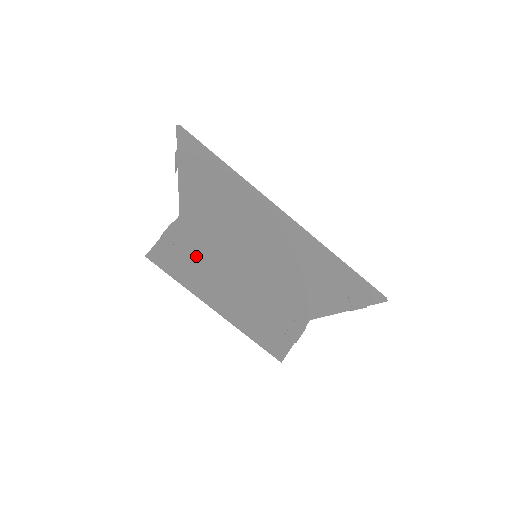
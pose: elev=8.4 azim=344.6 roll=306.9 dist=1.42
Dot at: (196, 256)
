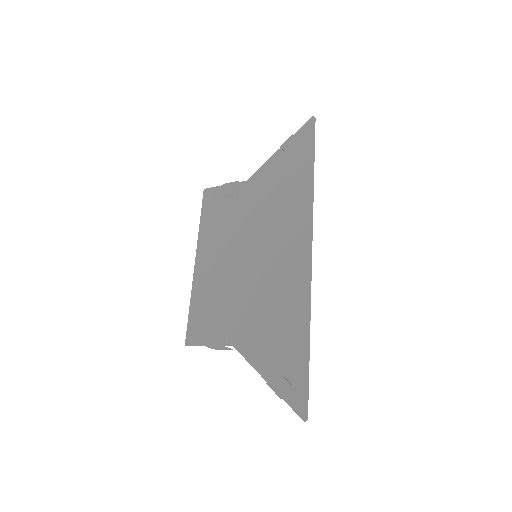
Dot at: (225, 216)
